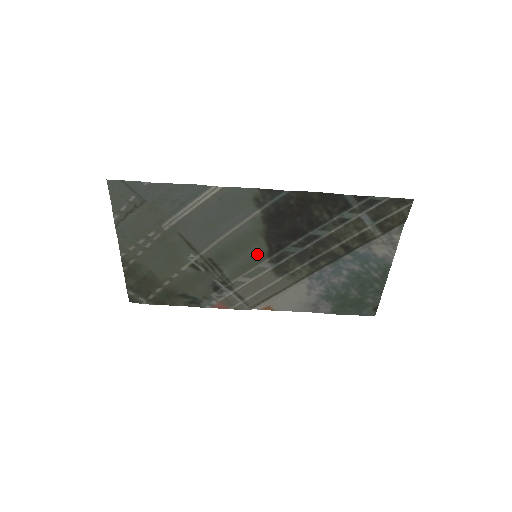
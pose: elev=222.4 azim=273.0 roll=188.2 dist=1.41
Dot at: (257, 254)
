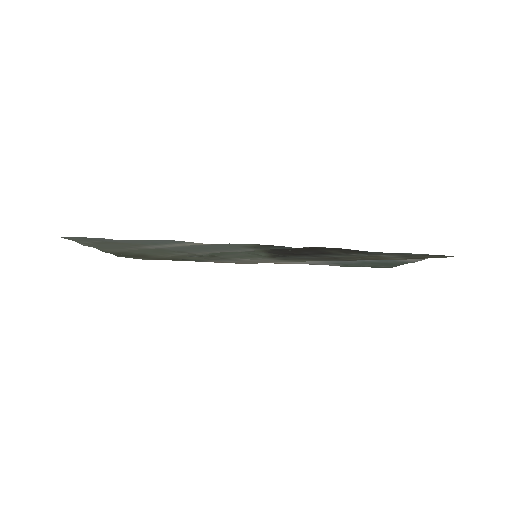
Dot at: (257, 255)
